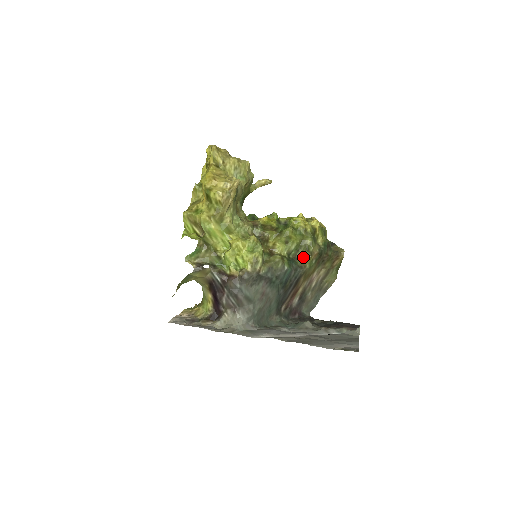
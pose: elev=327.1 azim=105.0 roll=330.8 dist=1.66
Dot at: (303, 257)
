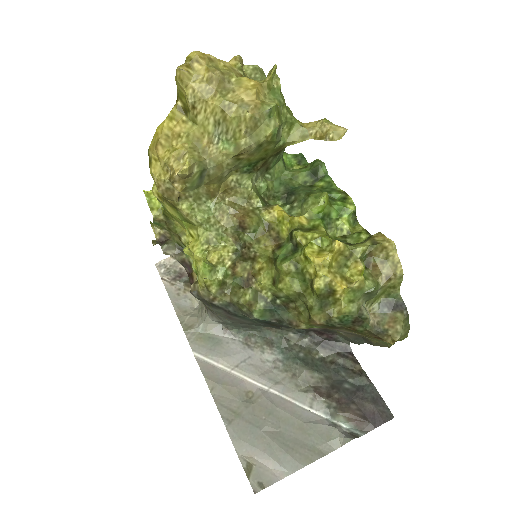
Dot at: (299, 312)
